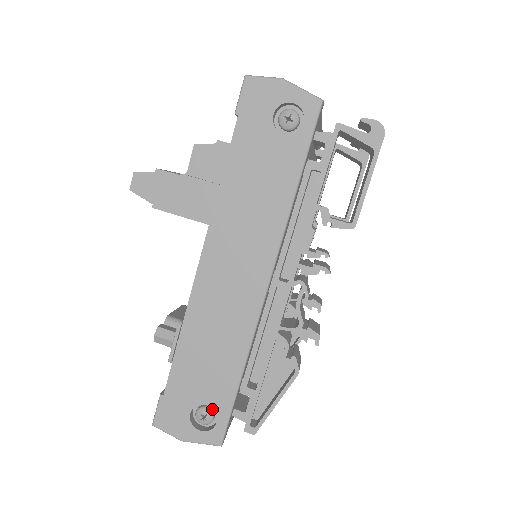
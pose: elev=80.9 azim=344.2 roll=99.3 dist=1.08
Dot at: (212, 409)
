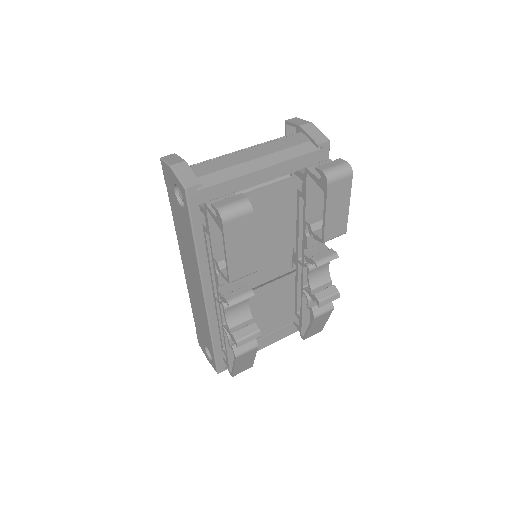
Dot at: occluded
